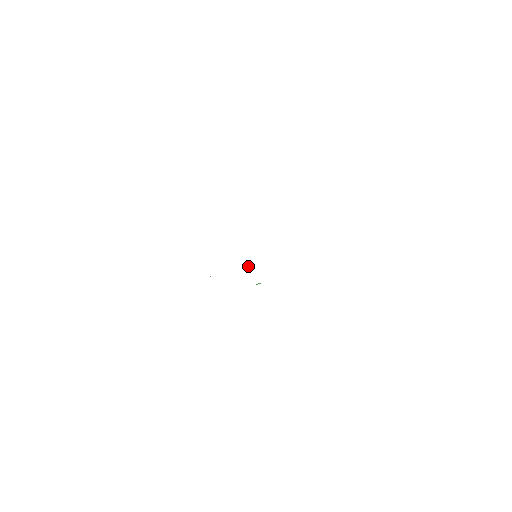
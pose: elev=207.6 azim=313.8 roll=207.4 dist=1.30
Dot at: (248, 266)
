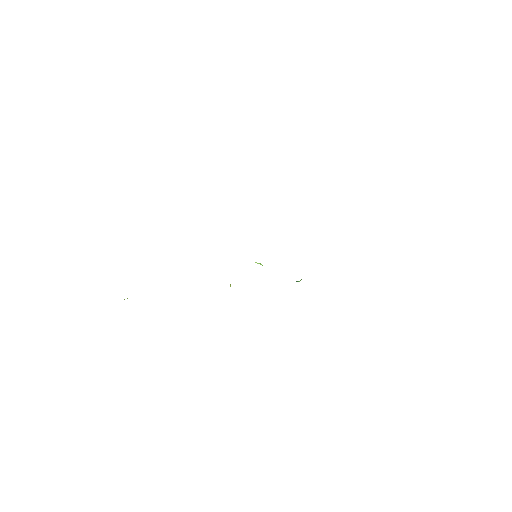
Dot at: occluded
